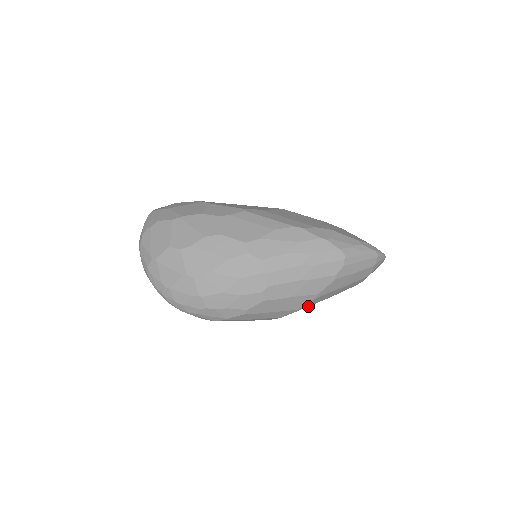
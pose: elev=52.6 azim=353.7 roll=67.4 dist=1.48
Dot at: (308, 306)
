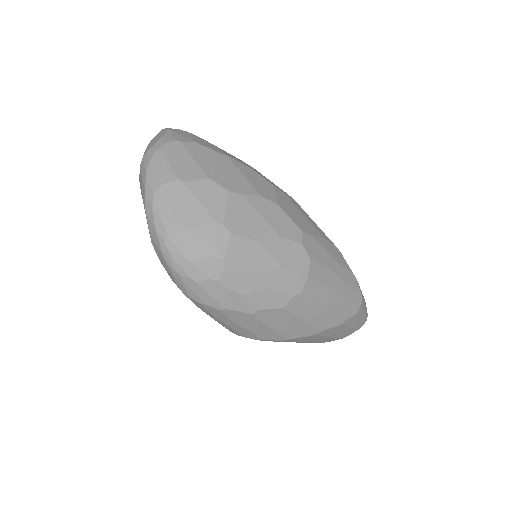
Dot at: (293, 341)
